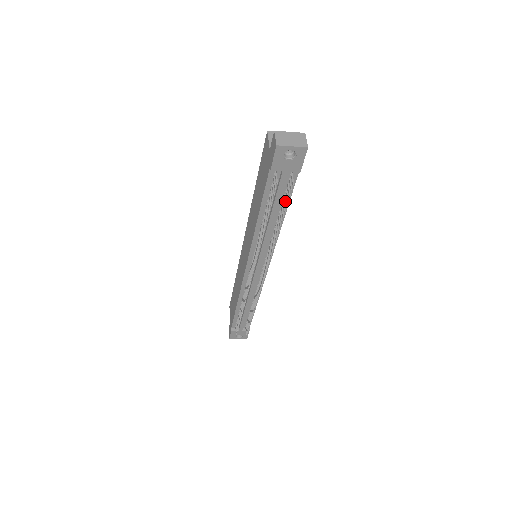
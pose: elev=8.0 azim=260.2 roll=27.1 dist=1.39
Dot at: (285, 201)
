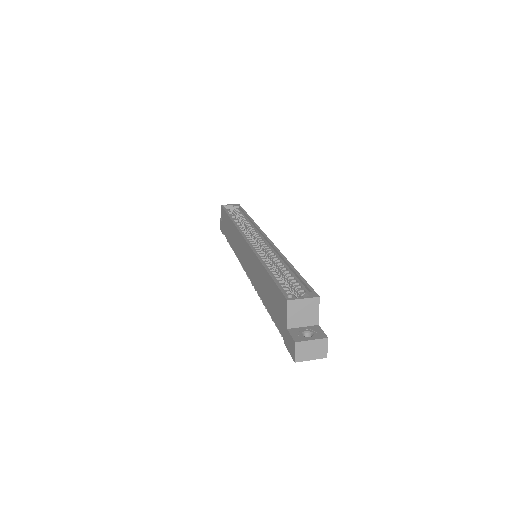
Dot at: occluded
